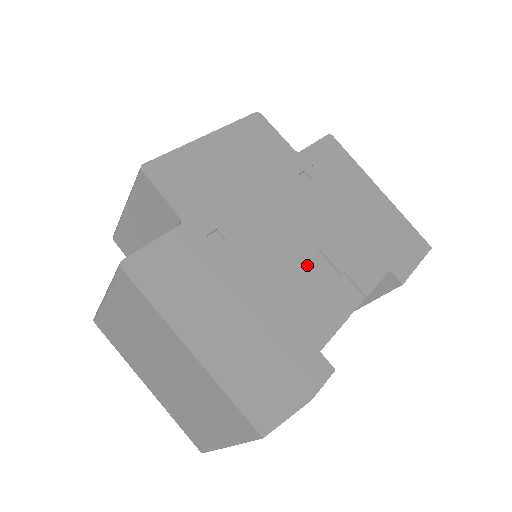
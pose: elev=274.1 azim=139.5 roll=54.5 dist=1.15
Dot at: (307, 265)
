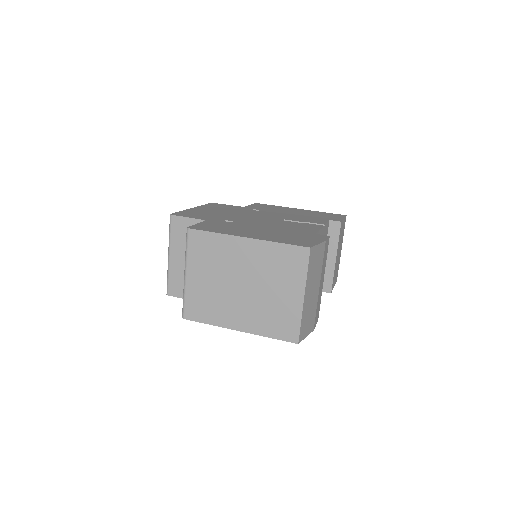
Dot at: (282, 222)
